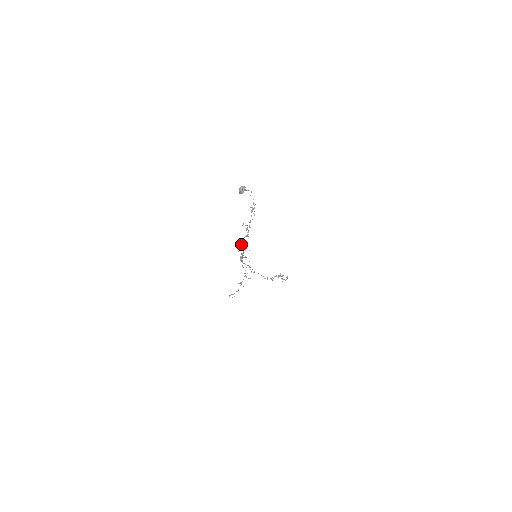
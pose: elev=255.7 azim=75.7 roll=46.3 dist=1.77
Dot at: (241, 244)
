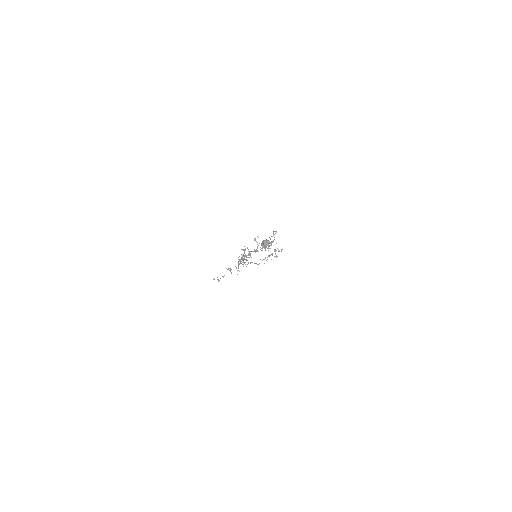
Dot at: (245, 250)
